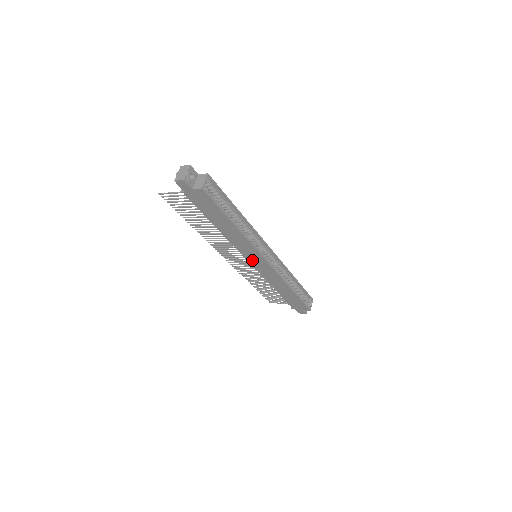
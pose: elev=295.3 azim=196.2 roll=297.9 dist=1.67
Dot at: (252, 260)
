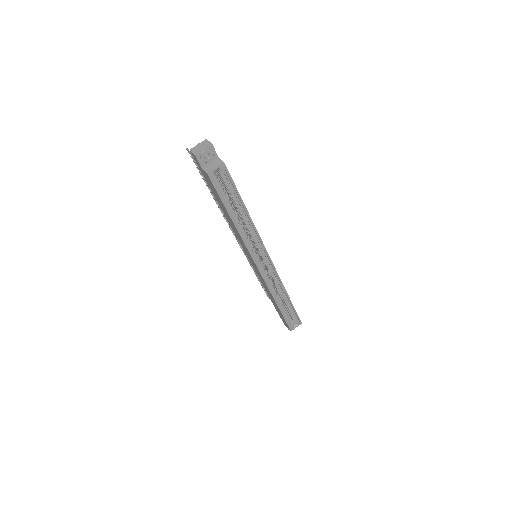
Dot at: occluded
